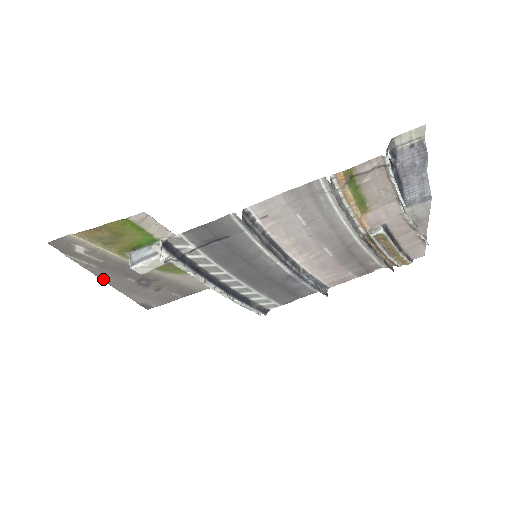
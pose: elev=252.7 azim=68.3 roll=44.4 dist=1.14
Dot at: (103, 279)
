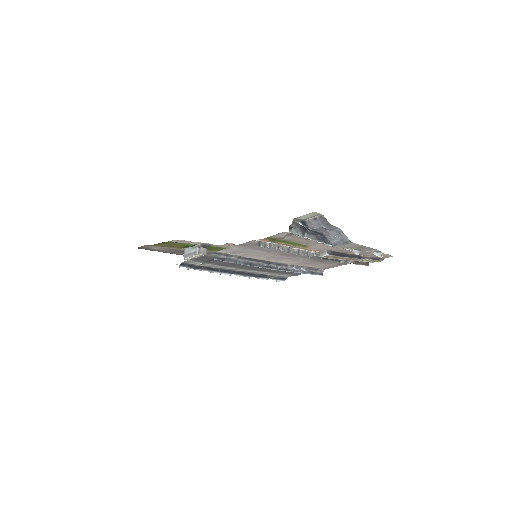
Dot at: occluded
